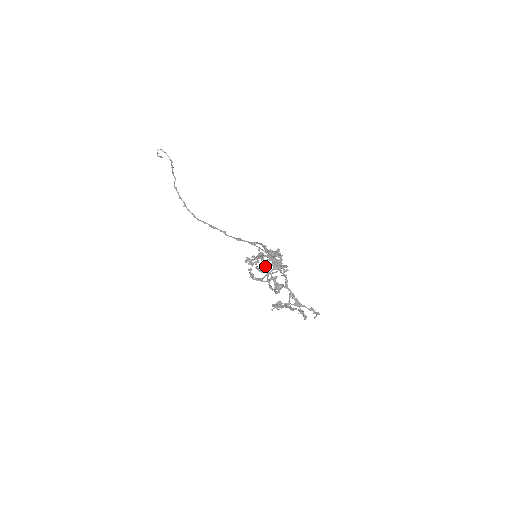
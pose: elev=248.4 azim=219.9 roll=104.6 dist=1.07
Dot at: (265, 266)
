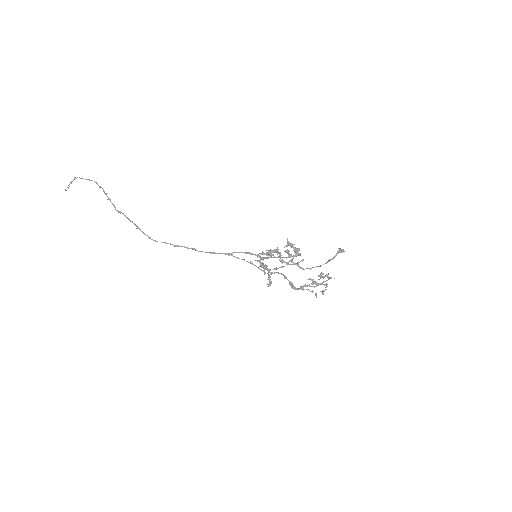
Dot at: (294, 251)
